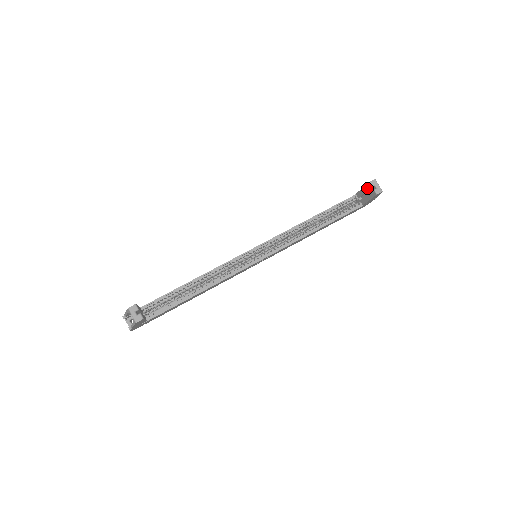
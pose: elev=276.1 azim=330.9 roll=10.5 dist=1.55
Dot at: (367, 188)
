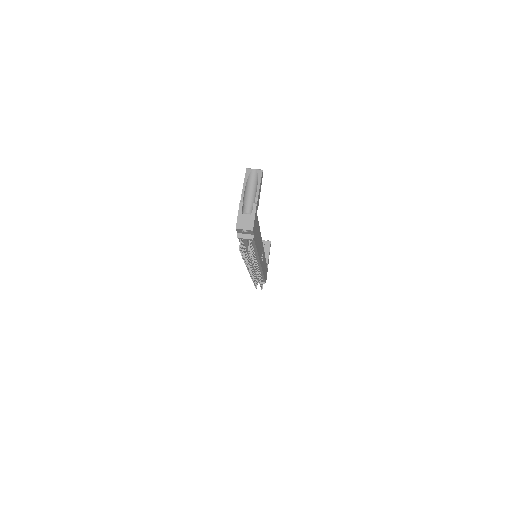
Dot at: occluded
